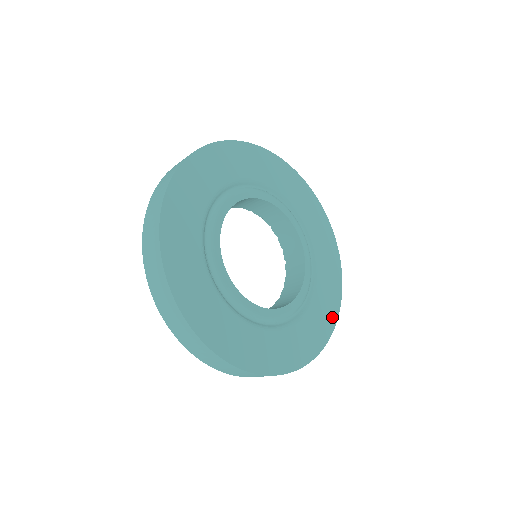
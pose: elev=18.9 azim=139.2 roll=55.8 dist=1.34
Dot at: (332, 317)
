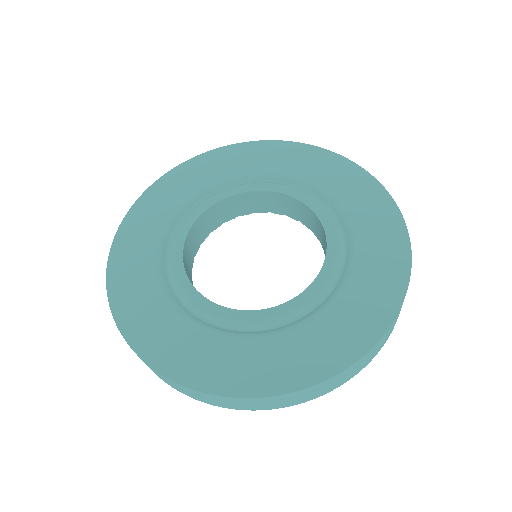
Dot at: (385, 309)
